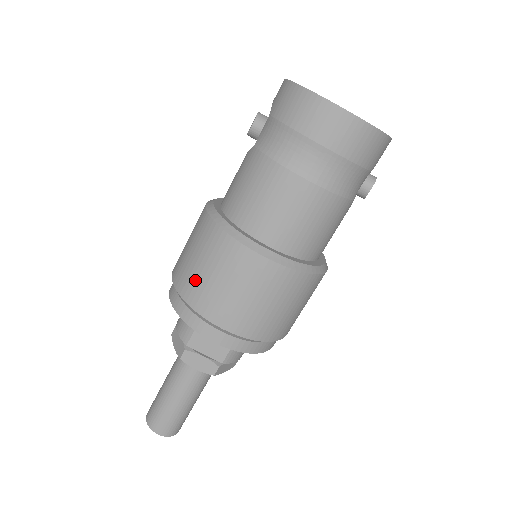
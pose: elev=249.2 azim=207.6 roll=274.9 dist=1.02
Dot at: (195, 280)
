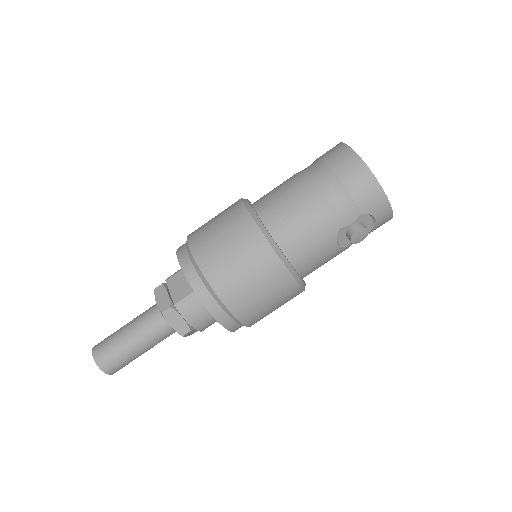
Dot at: (204, 224)
